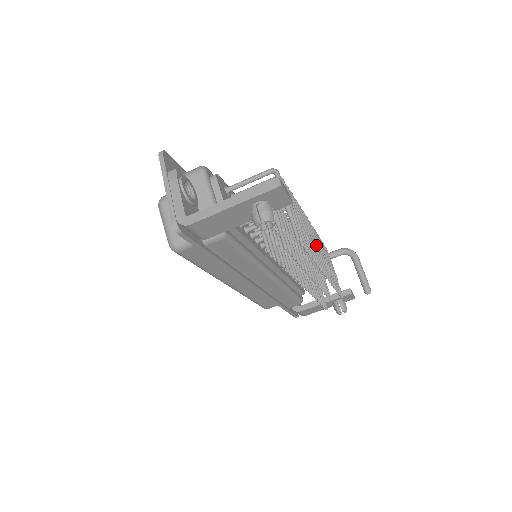
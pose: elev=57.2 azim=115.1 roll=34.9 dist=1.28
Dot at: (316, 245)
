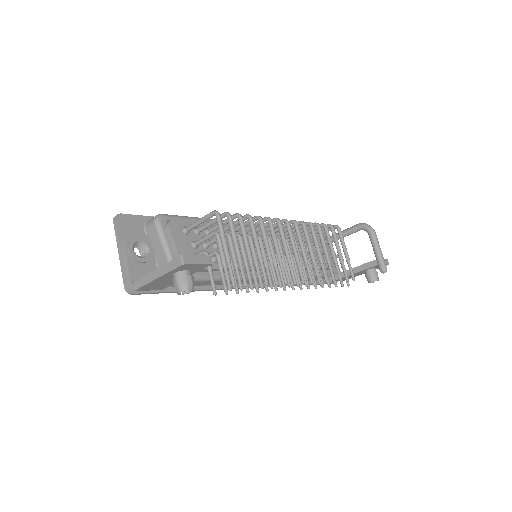
Dot at: (296, 253)
